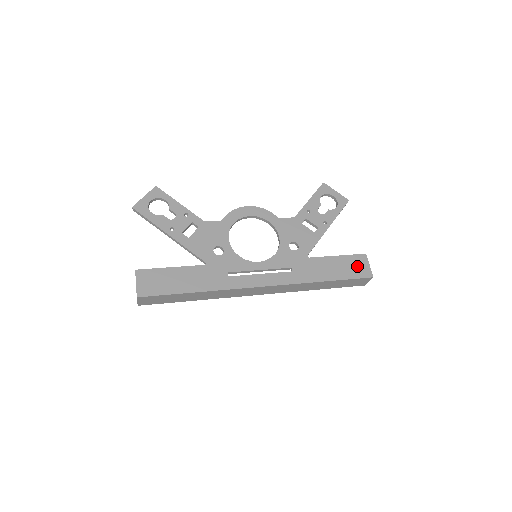
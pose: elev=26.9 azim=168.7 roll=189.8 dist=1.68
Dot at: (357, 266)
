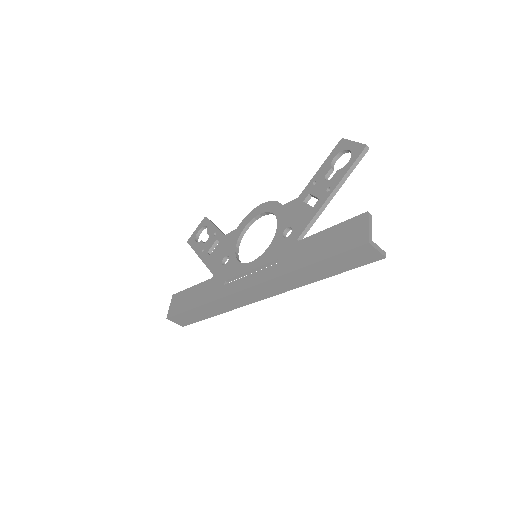
Dot at: (351, 233)
